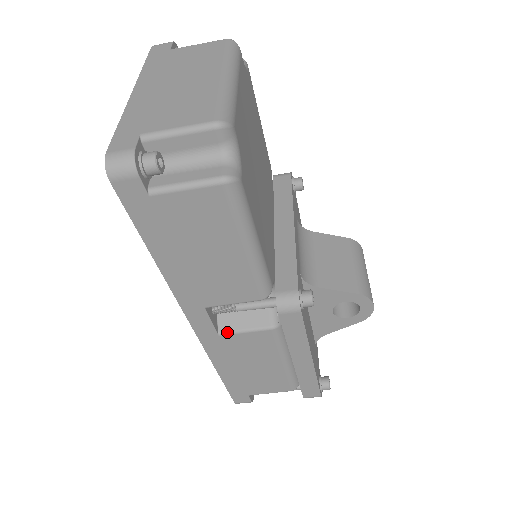
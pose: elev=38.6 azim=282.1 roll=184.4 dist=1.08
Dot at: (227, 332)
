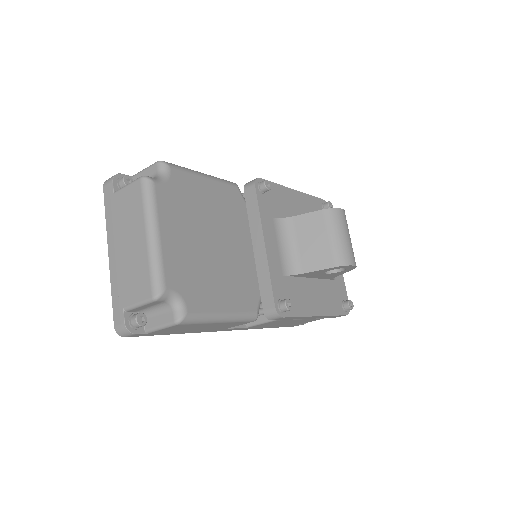
Dot at: (251, 326)
